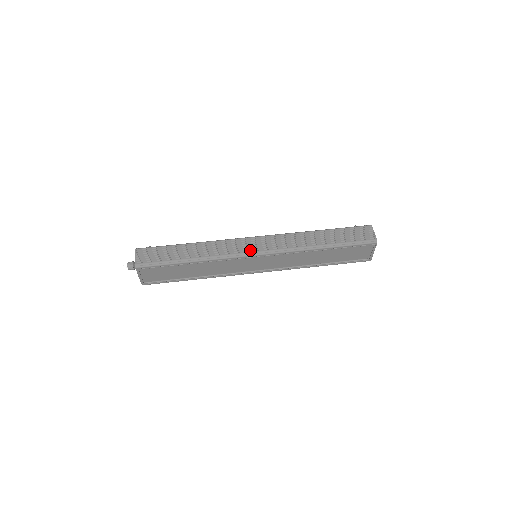
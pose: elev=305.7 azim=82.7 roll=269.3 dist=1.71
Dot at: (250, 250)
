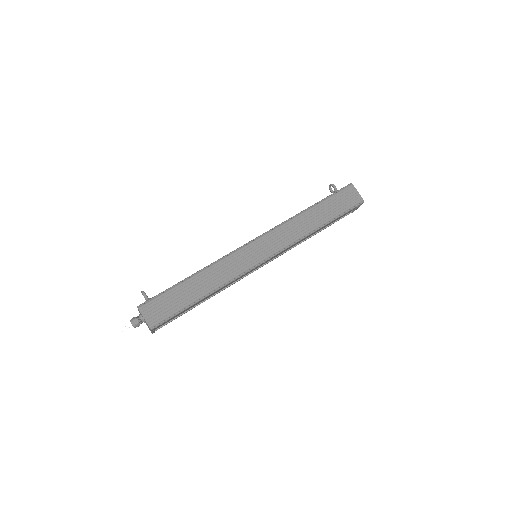
Dot at: (257, 259)
